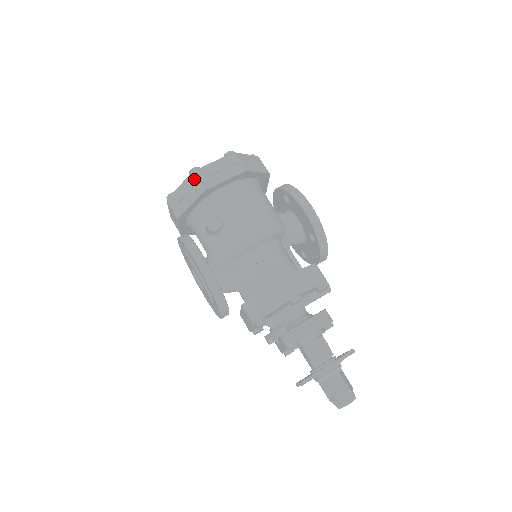
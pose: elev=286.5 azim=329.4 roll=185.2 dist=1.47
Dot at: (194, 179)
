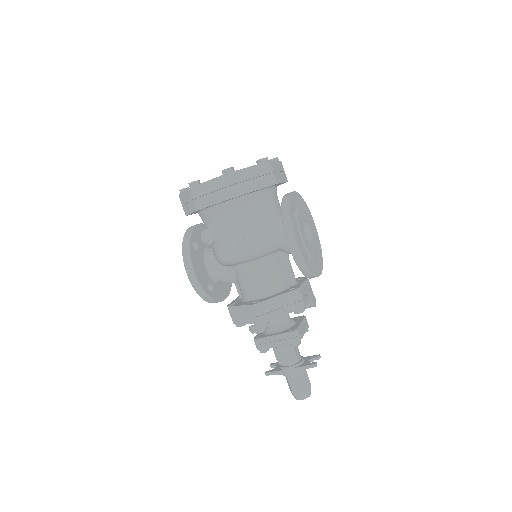
Dot at: (190, 195)
